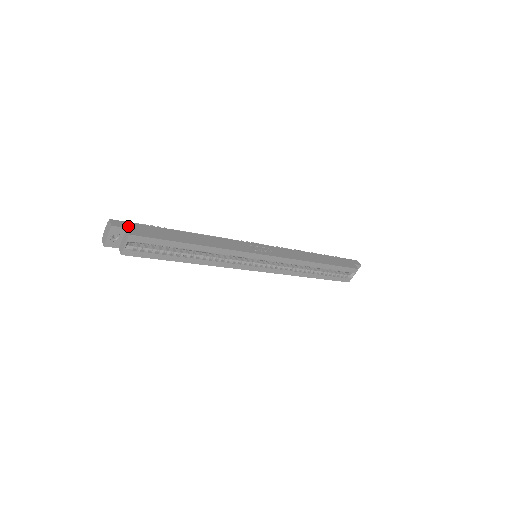
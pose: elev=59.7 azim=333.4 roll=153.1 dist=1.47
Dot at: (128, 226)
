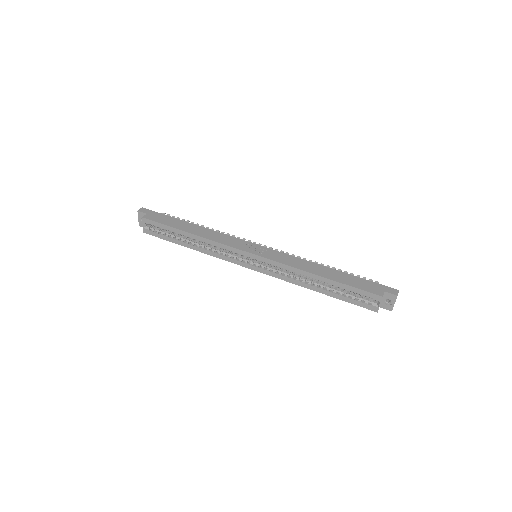
Dot at: (149, 213)
